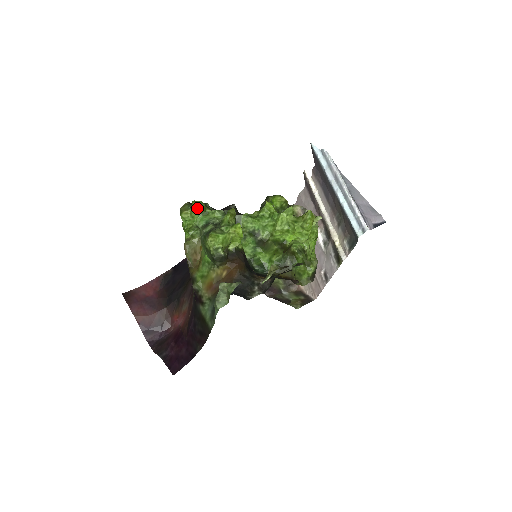
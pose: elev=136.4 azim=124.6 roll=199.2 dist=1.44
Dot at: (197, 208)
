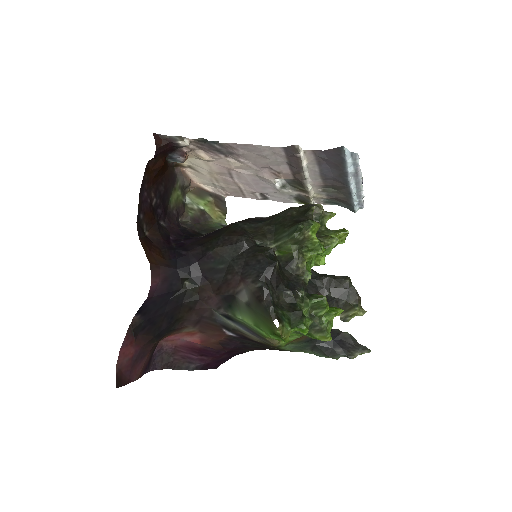
Dot at: (307, 328)
